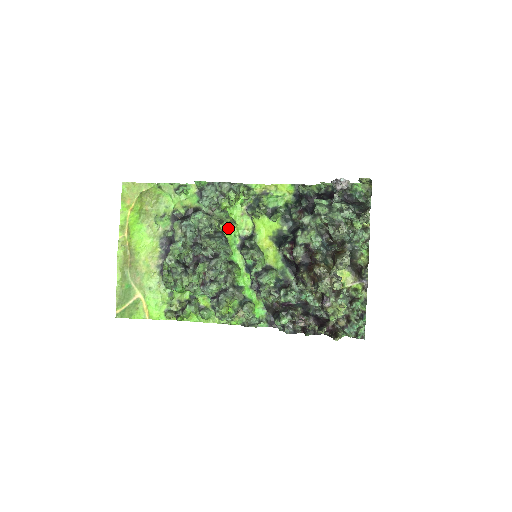
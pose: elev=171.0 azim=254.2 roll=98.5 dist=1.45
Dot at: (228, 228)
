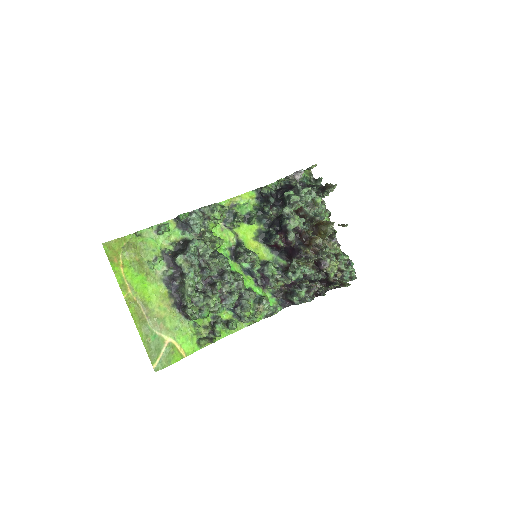
Dot at: occluded
